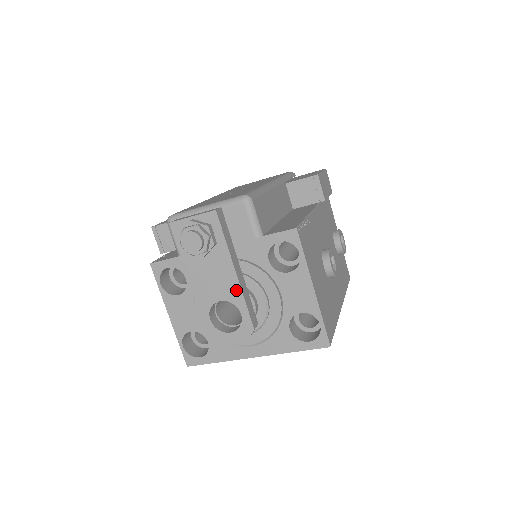
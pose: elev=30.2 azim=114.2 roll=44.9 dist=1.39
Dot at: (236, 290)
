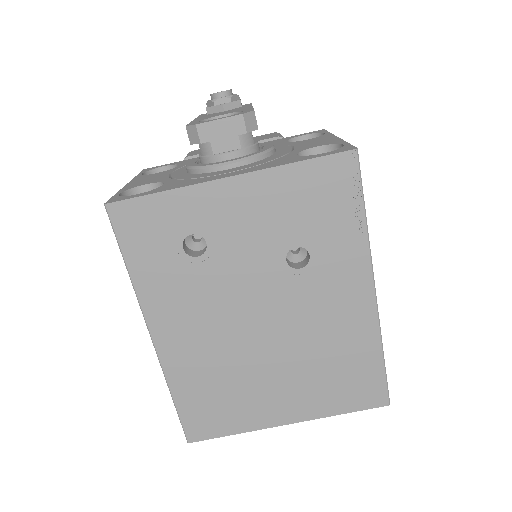
Dot at: occluded
